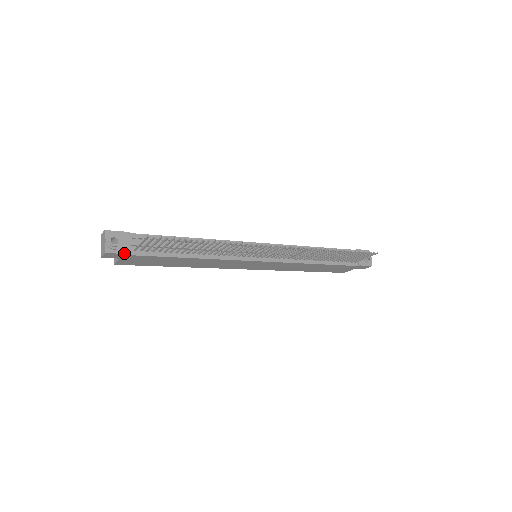
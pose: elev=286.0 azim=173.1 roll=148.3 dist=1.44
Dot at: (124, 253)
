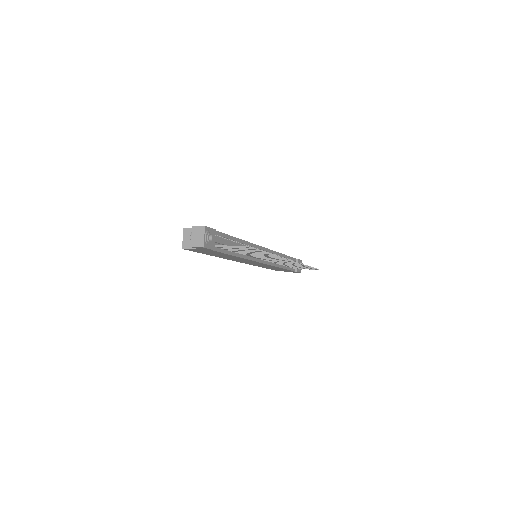
Dot at: (211, 249)
